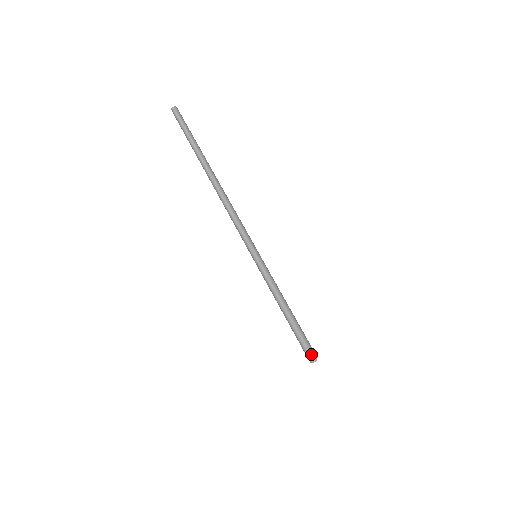
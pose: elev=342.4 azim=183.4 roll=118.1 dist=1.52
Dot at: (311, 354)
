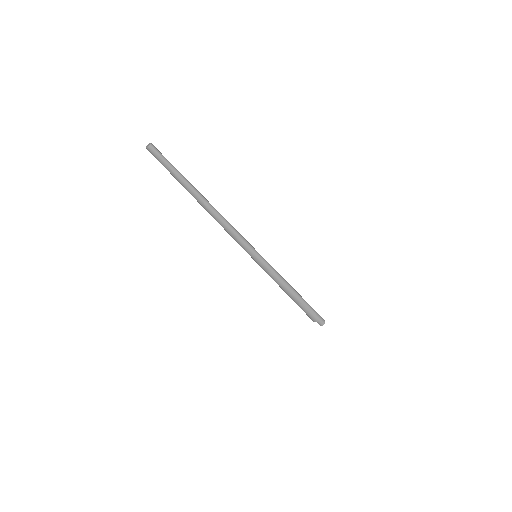
Dot at: occluded
